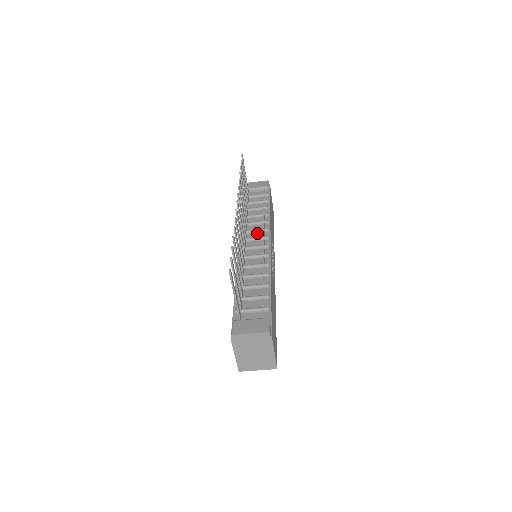
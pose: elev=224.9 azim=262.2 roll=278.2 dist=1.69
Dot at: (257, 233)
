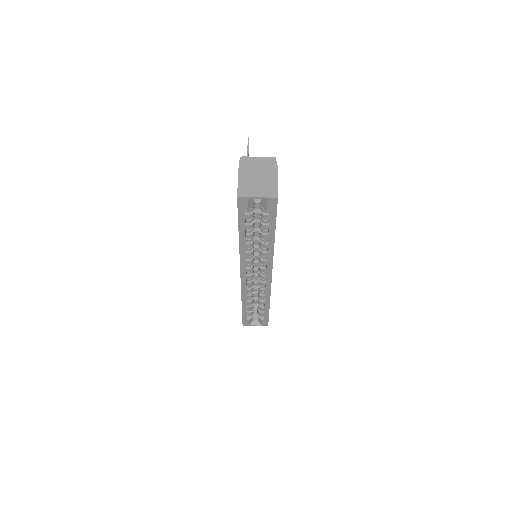
Dot at: occluded
